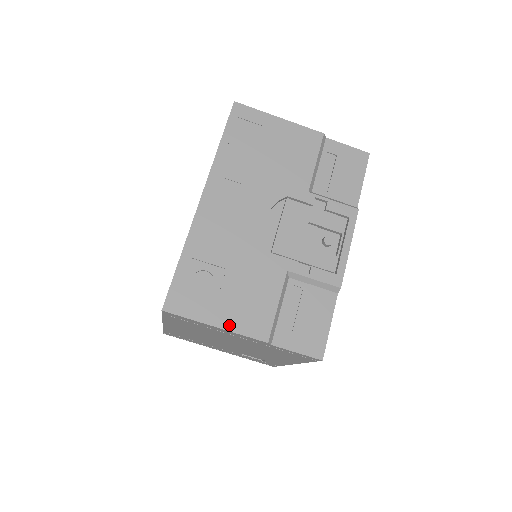
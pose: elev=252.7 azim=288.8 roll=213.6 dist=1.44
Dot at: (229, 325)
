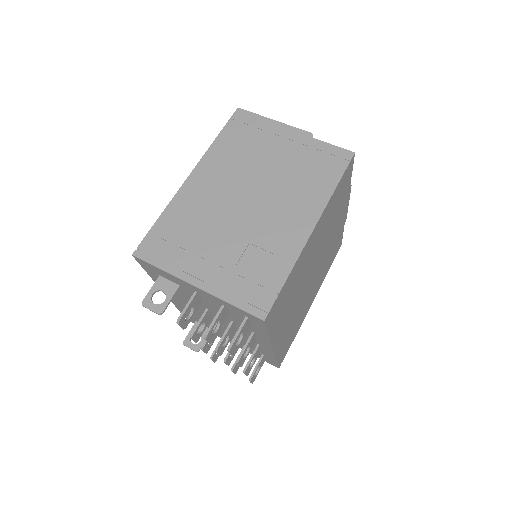
Dot at: (283, 126)
